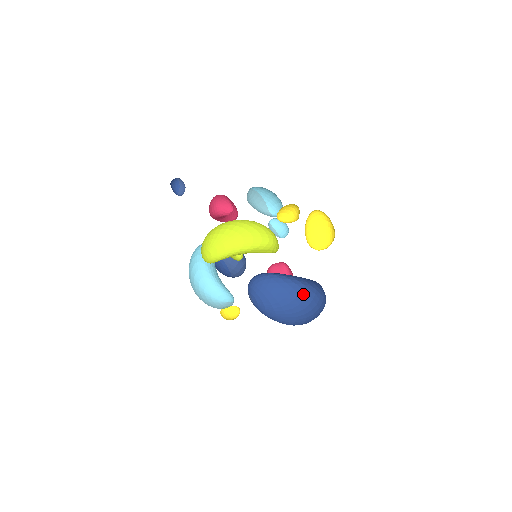
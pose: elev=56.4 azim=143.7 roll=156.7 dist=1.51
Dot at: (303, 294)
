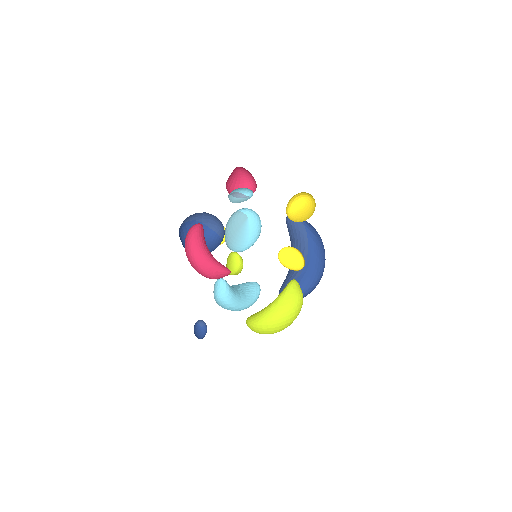
Dot at: occluded
